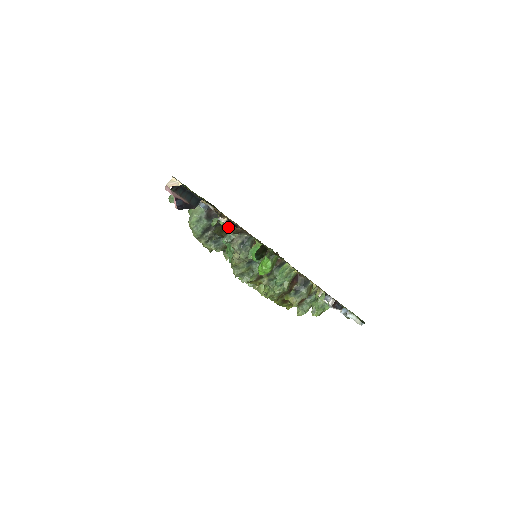
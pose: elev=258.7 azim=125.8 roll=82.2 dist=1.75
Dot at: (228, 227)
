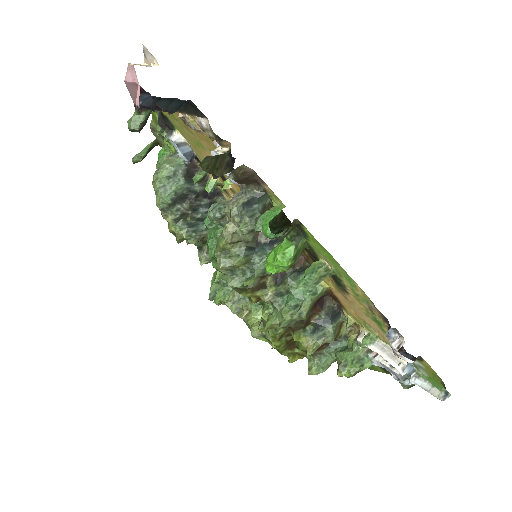
Dot at: (228, 163)
